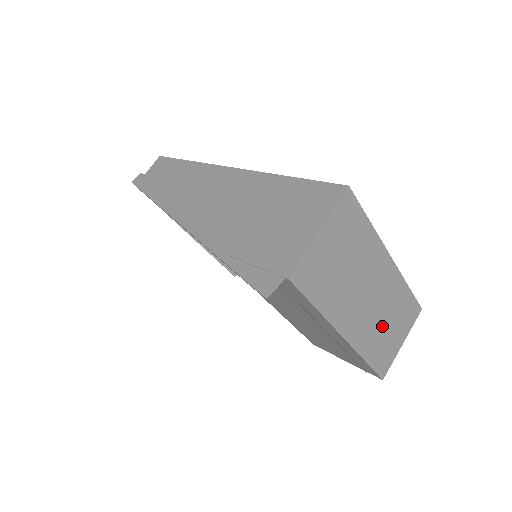
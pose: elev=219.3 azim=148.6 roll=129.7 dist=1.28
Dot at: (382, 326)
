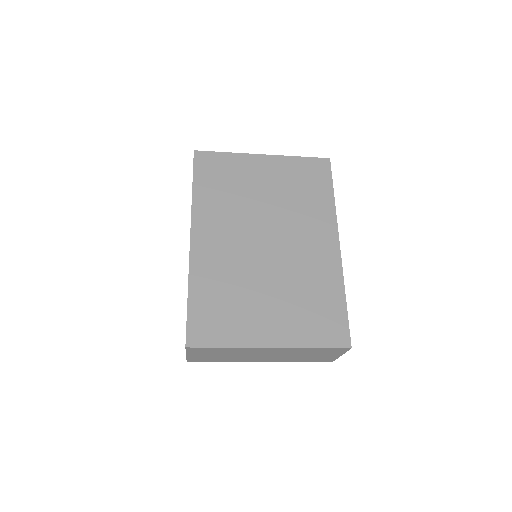
Dot at: (300, 356)
